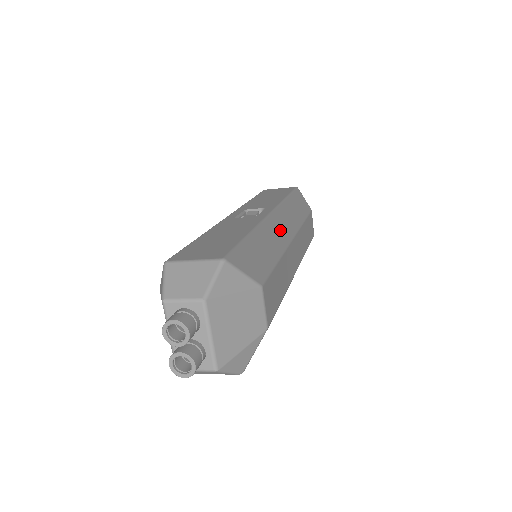
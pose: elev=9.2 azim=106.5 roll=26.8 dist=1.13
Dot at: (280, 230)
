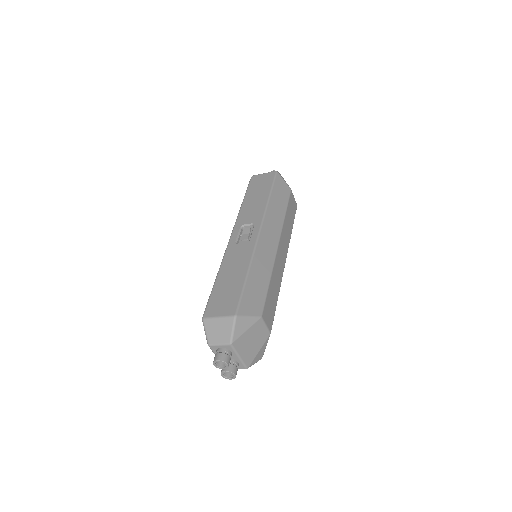
Dot at: (268, 247)
